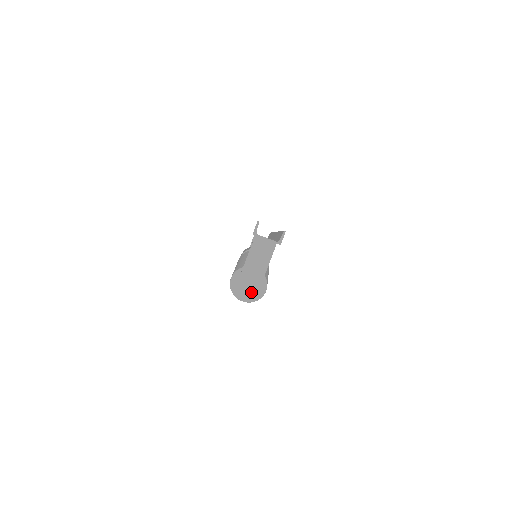
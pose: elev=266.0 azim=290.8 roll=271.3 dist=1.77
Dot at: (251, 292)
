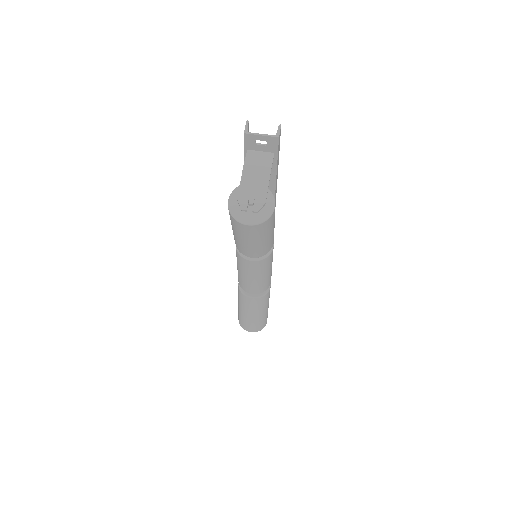
Dot at: (256, 208)
